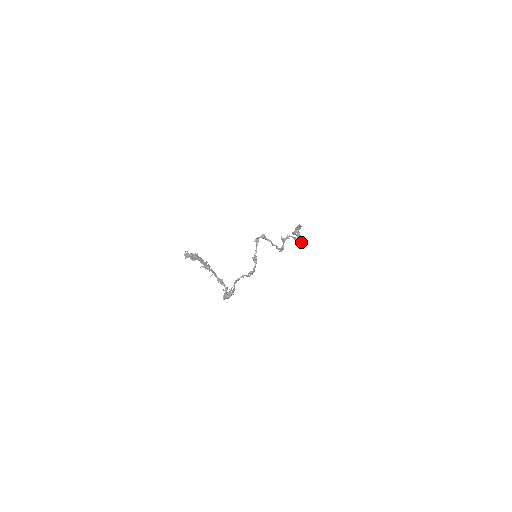
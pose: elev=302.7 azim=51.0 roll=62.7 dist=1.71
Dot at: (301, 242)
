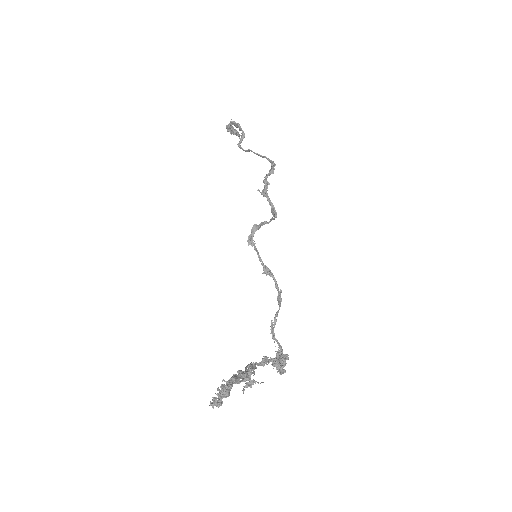
Dot at: occluded
